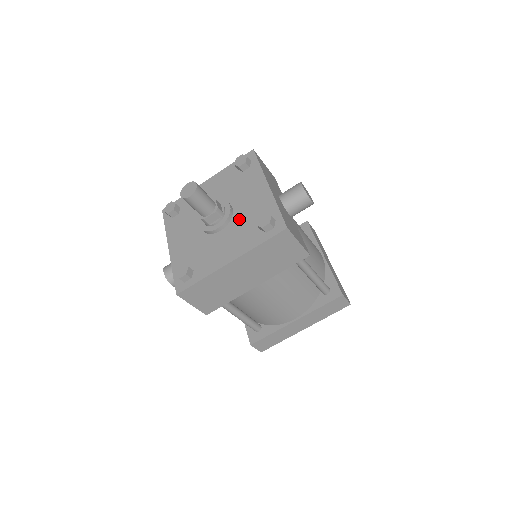
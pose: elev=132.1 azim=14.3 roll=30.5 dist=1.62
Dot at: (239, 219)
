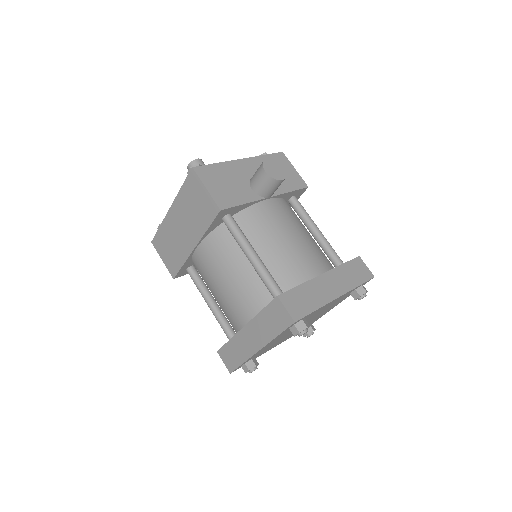
Dot at: occluded
